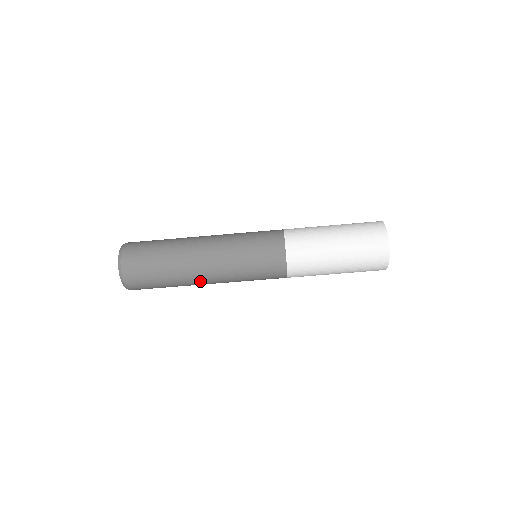
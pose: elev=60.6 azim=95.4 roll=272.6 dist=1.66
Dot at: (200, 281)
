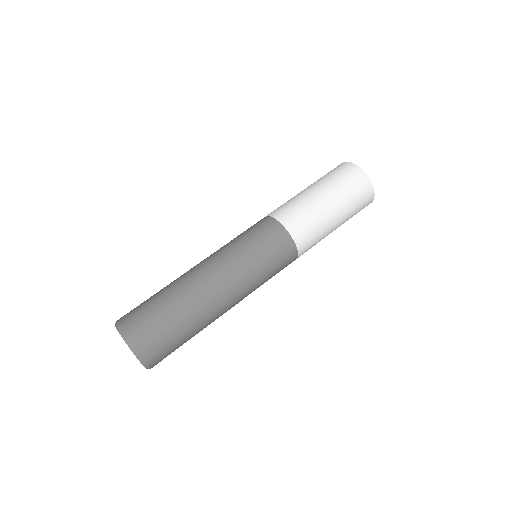
Dot at: (216, 300)
